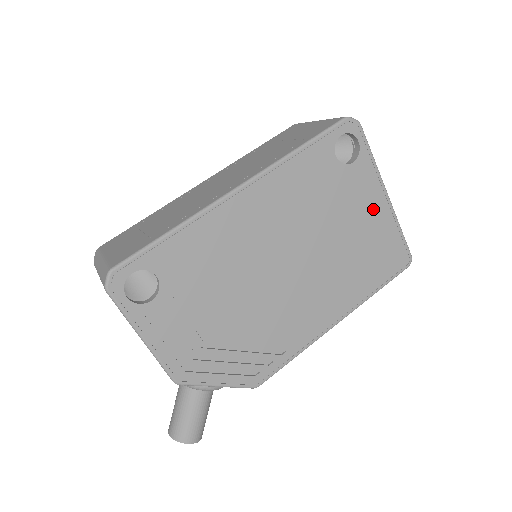
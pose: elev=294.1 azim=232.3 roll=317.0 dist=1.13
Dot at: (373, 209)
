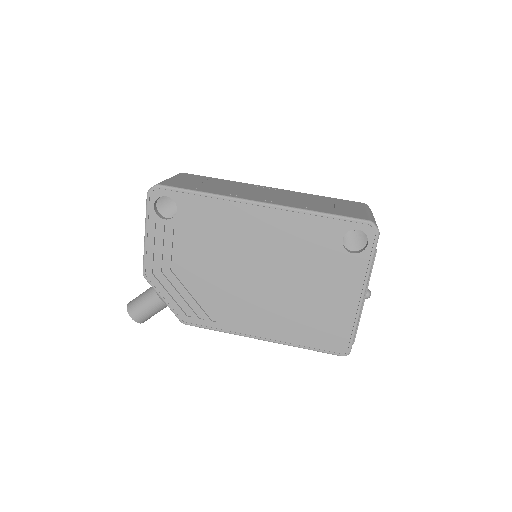
Dot at: (344, 295)
